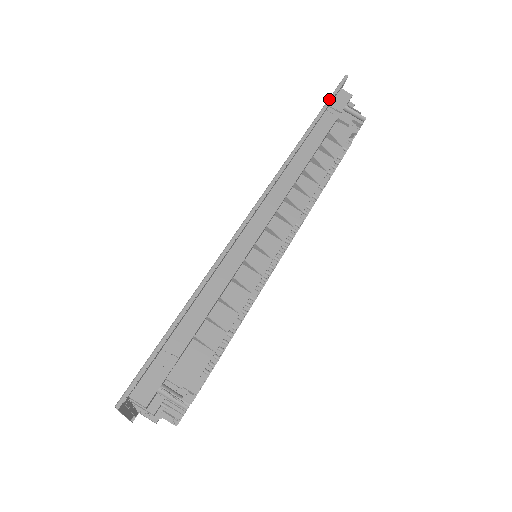
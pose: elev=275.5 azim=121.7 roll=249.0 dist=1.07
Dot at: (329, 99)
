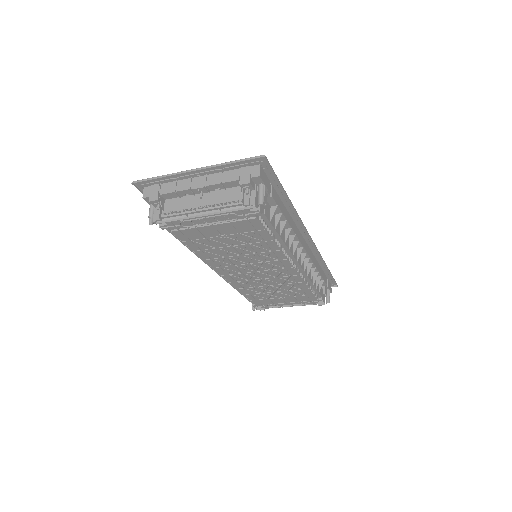
Dot at: occluded
